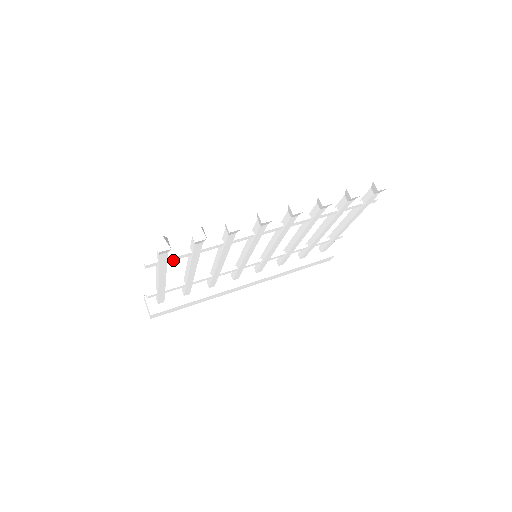
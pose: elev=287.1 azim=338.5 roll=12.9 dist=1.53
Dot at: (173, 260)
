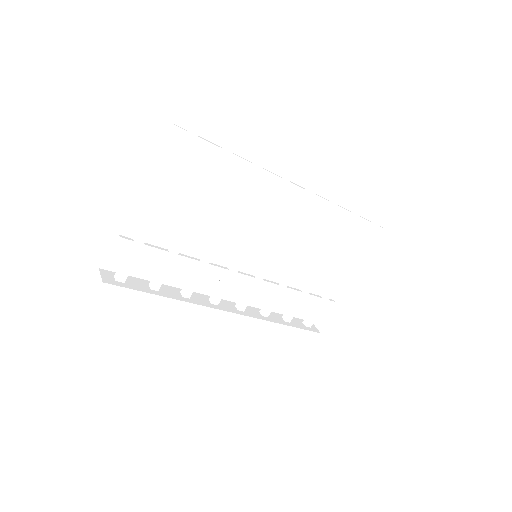
Dot at: (200, 148)
